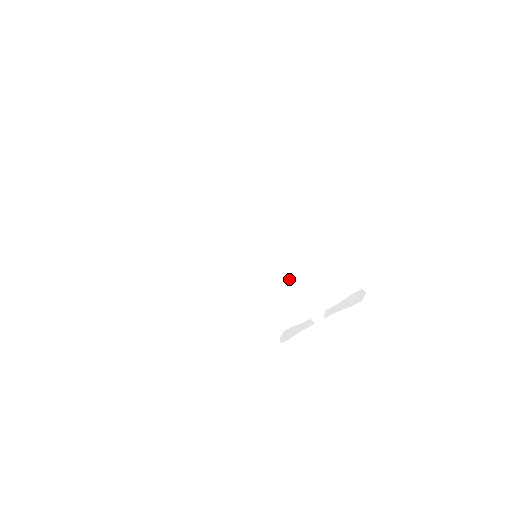
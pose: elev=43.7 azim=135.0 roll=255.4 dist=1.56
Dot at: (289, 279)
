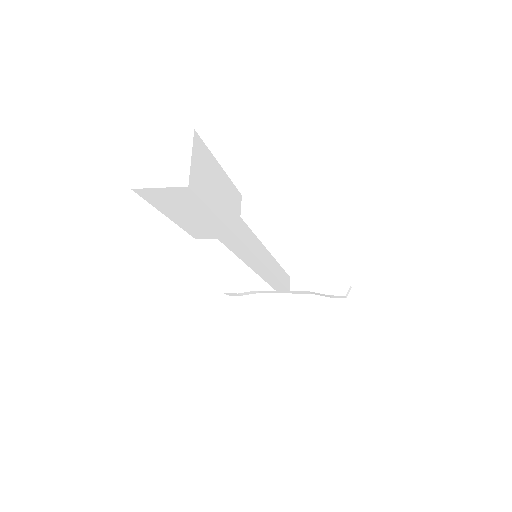
Dot at: (277, 267)
